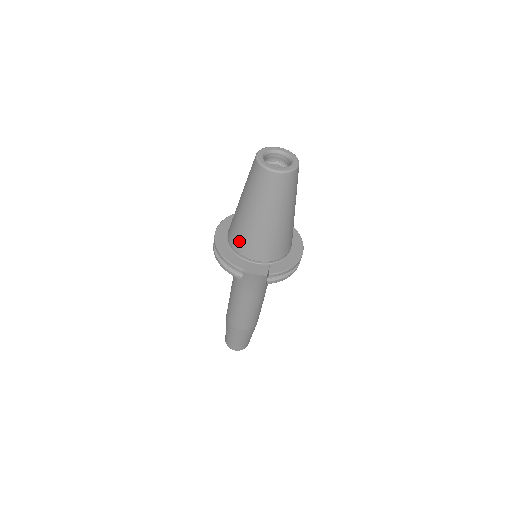
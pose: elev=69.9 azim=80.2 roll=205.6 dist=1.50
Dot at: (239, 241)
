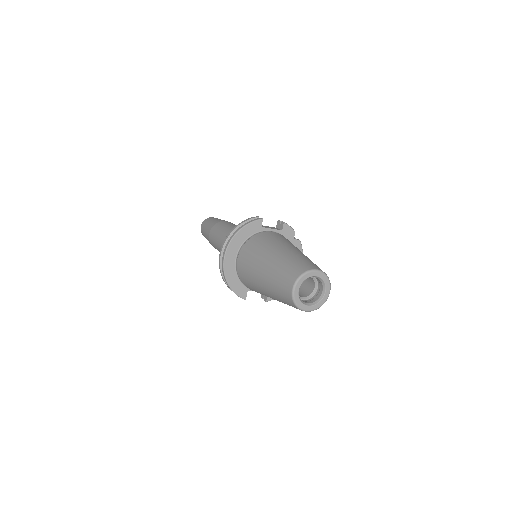
Dot at: (248, 285)
